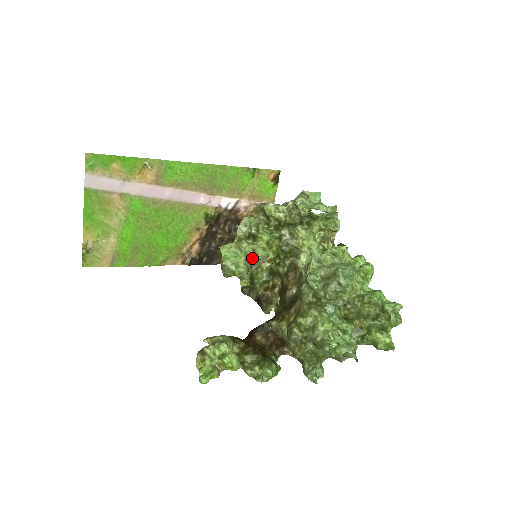
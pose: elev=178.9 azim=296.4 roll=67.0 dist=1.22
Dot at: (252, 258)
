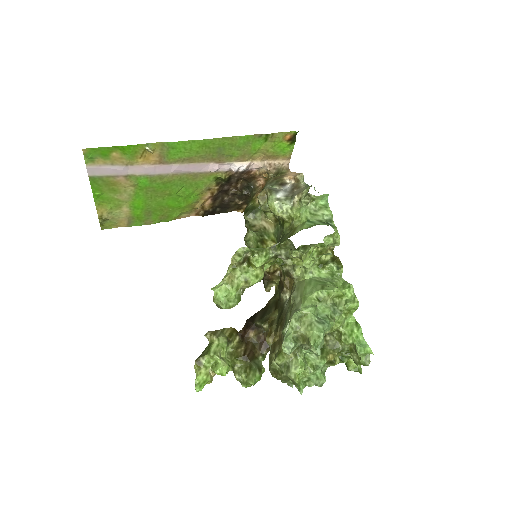
Dot at: (244, 286)
